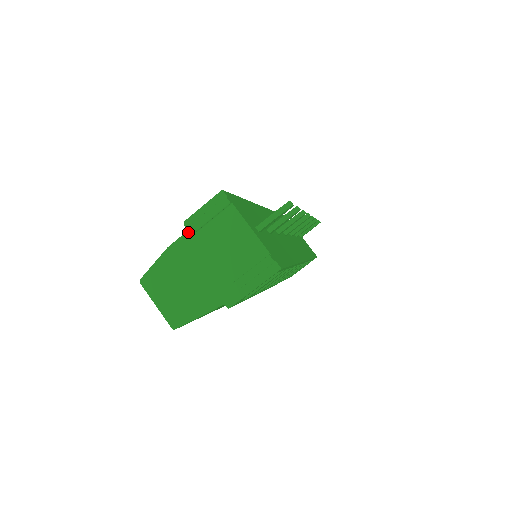
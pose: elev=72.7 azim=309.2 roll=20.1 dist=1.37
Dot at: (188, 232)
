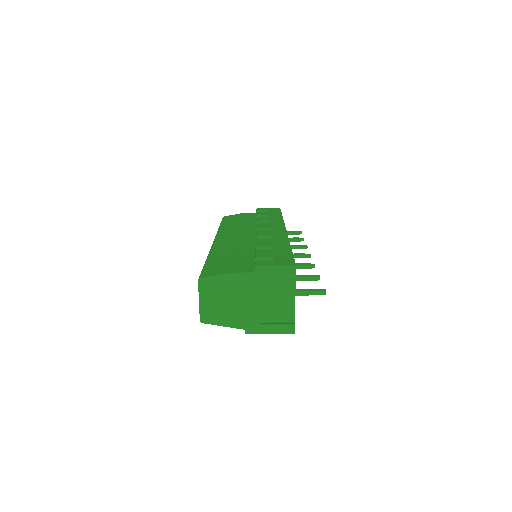
Dot at: (255, 273)
